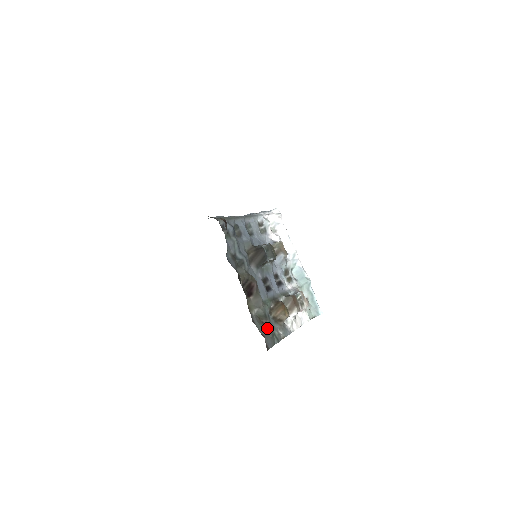
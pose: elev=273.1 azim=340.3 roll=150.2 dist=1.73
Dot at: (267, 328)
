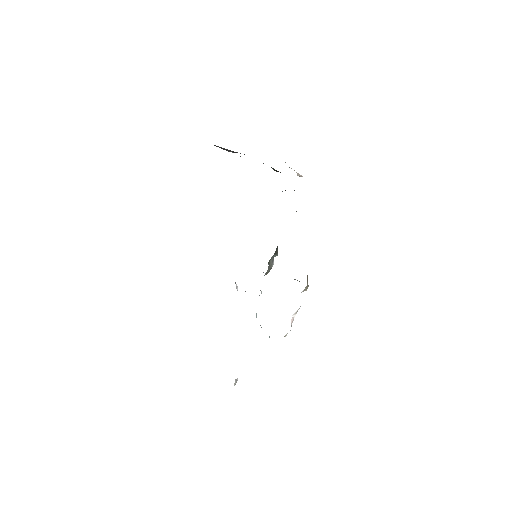
Dot at: occluded
